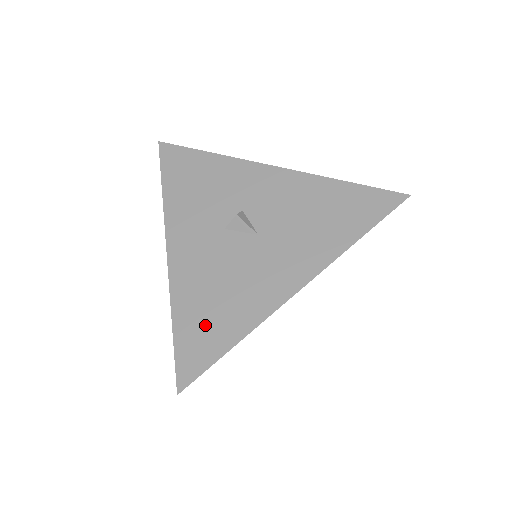
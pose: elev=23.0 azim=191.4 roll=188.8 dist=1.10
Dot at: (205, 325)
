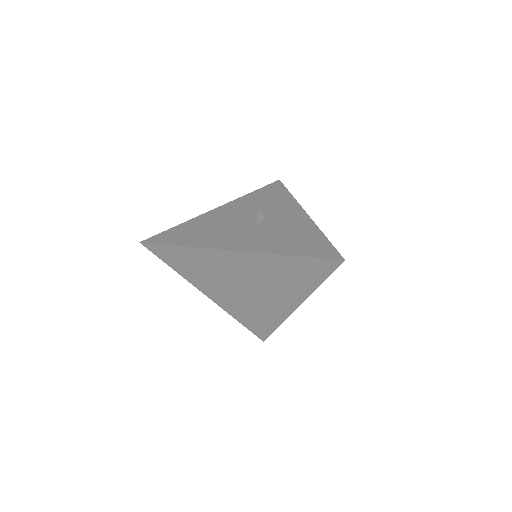
Dot at: (186, 233)
